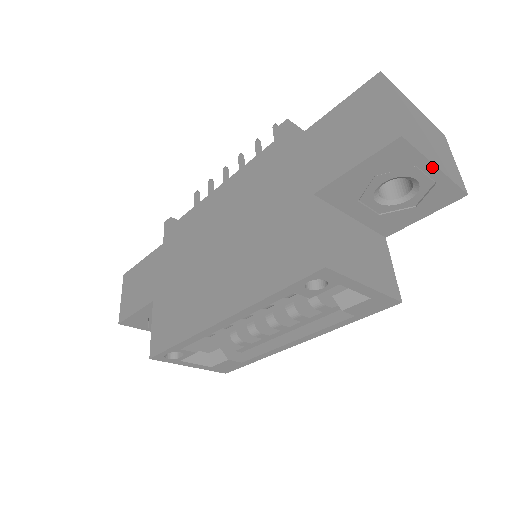
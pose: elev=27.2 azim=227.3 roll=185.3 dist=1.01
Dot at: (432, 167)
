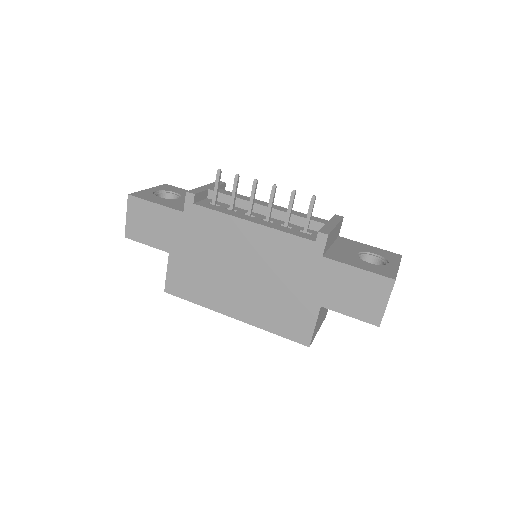
Dot at: occluded
